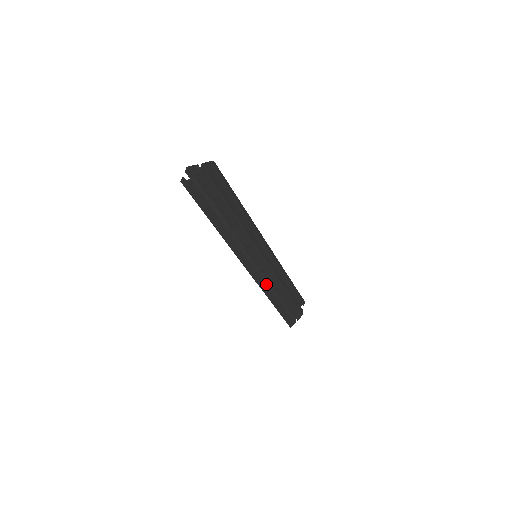
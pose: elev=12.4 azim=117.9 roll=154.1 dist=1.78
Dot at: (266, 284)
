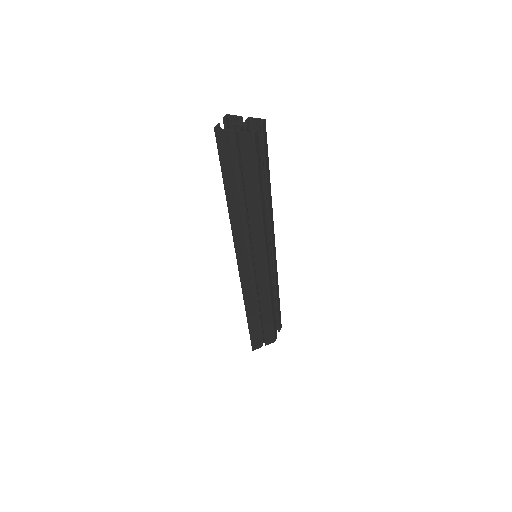
Dot at: (252, 292)
